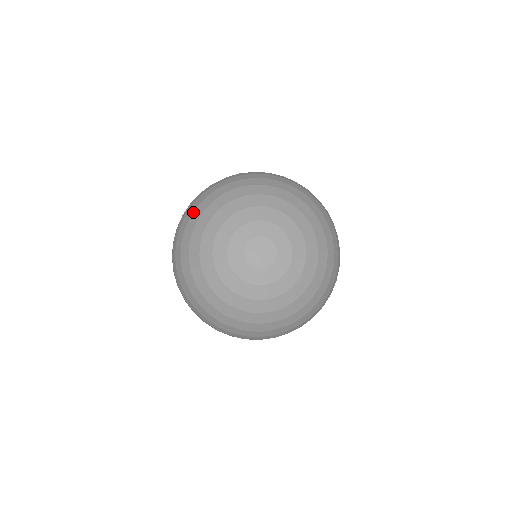
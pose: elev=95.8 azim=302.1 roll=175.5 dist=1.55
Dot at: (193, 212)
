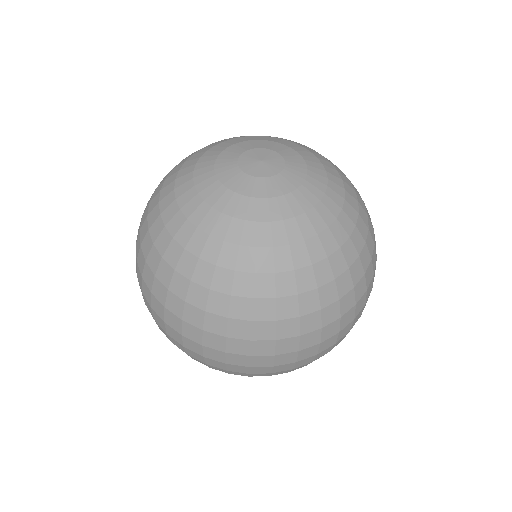
Dot at: occluded
